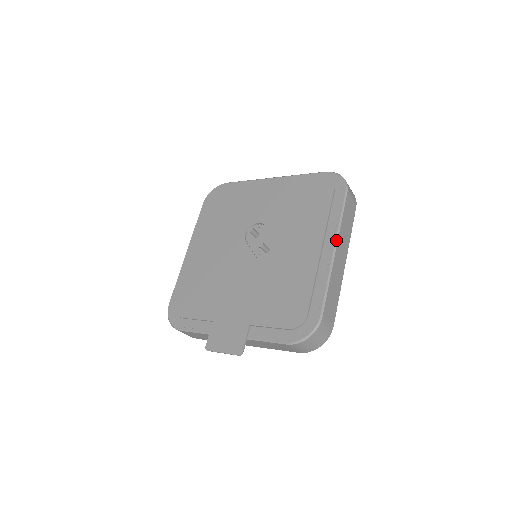
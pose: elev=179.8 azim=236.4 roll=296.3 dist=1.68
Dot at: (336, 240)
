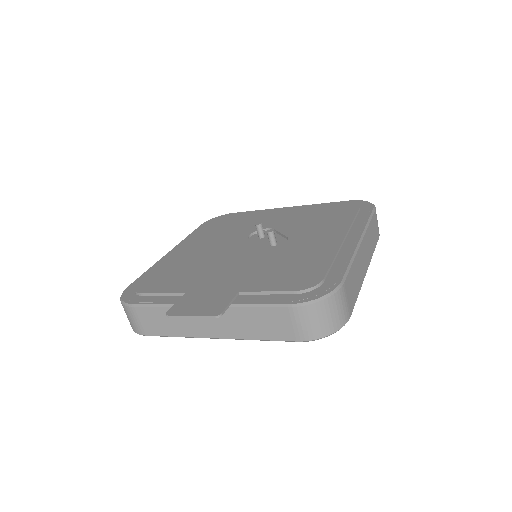
Dot at: (363, 233)
